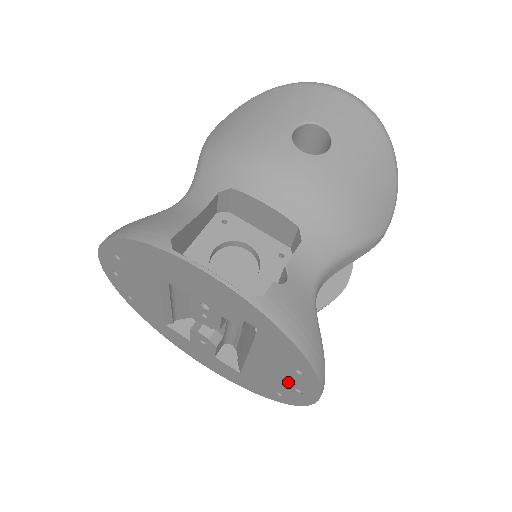
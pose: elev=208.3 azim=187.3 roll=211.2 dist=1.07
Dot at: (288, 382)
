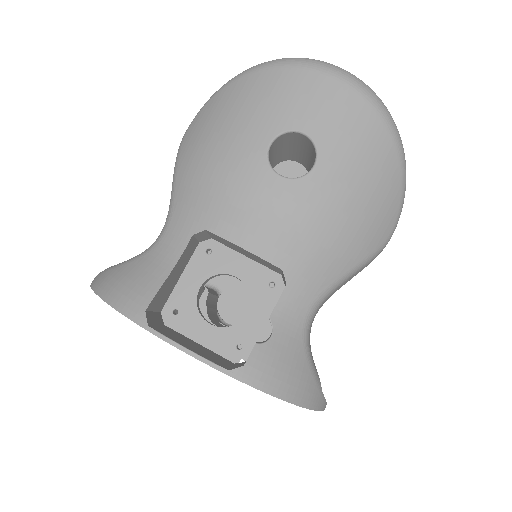
Dot at: occluded
